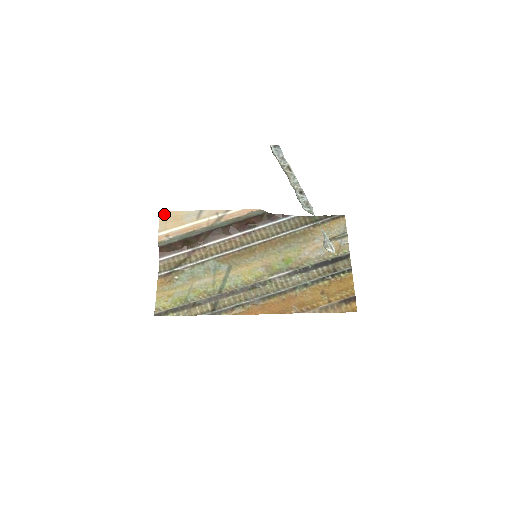
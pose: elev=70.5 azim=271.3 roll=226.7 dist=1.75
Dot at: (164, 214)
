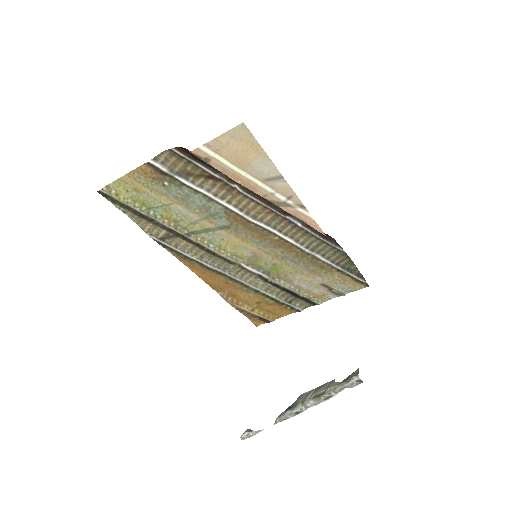
Dot at: (242, 132)
